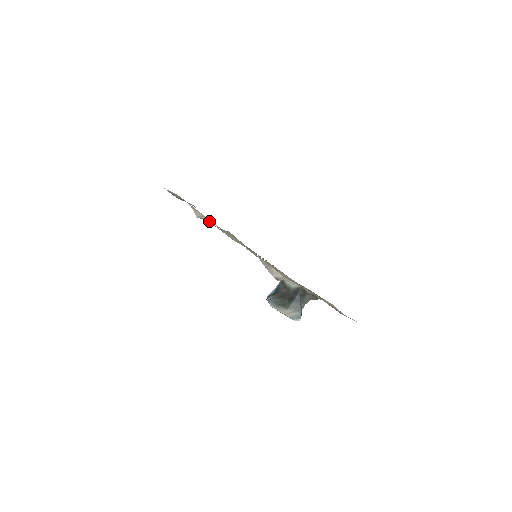
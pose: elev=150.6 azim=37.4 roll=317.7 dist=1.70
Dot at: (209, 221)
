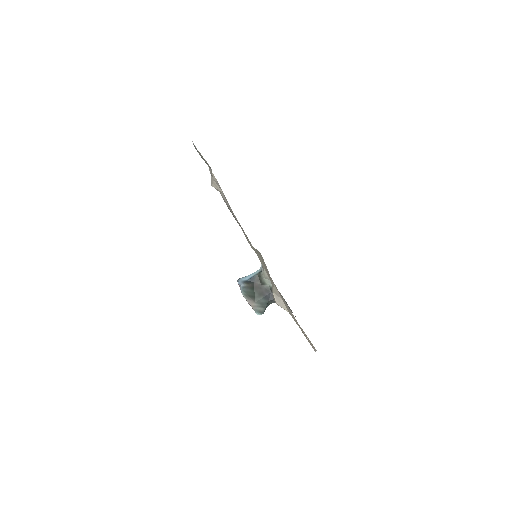
Dot at: (223, 197)
